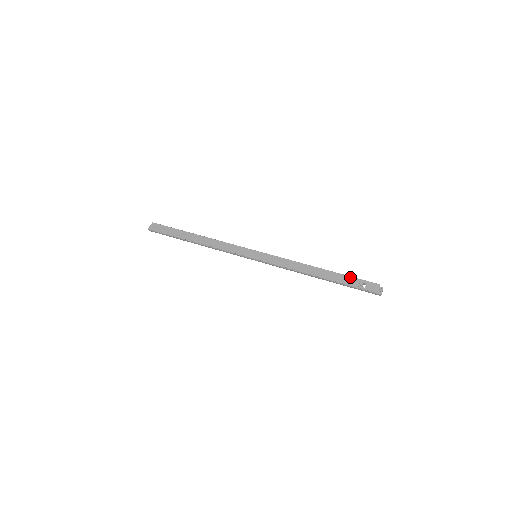
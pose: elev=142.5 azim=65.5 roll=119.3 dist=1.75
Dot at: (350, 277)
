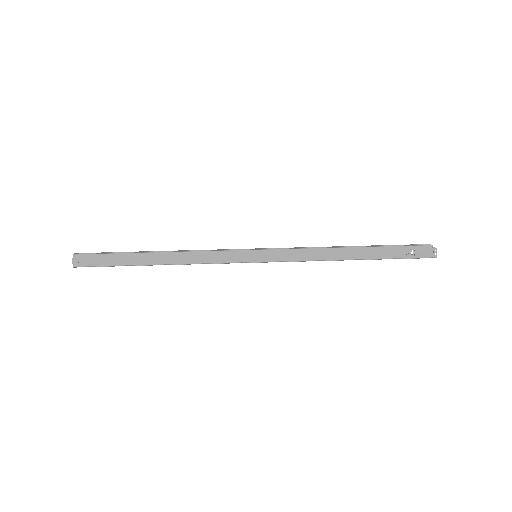
Dot at: (393, 248)
